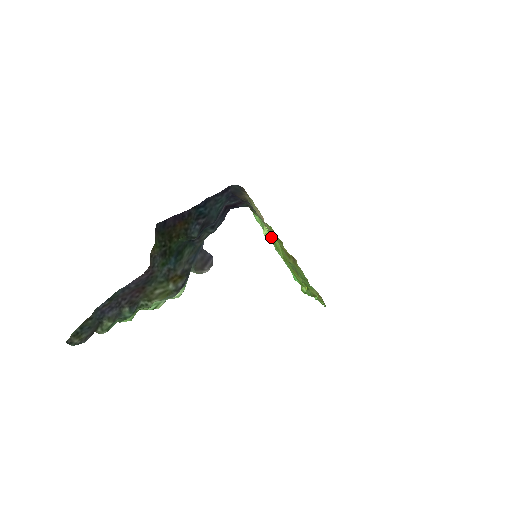
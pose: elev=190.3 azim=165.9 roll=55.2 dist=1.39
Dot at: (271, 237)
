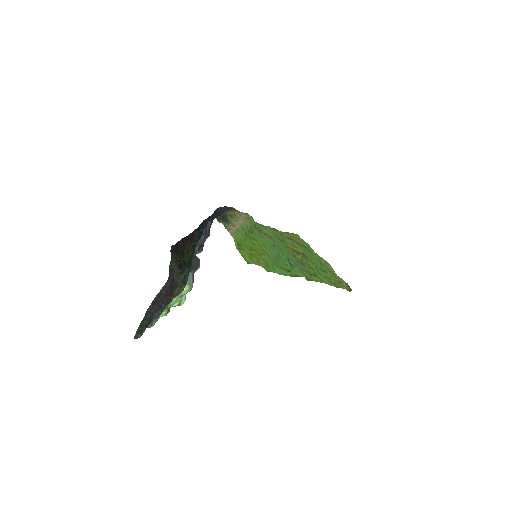
Dot at: (245, 237)
